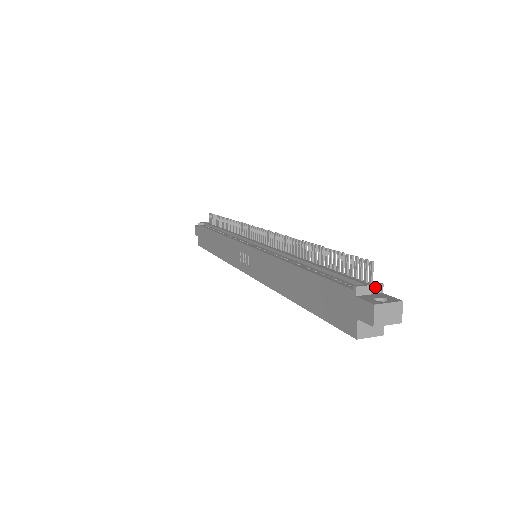
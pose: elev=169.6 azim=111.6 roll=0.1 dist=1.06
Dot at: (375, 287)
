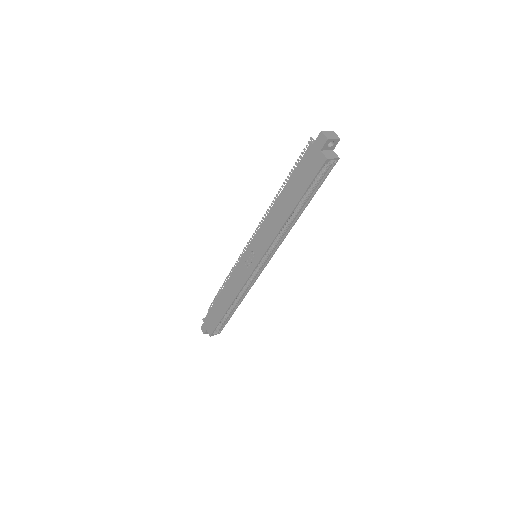
Dot at: occluded
